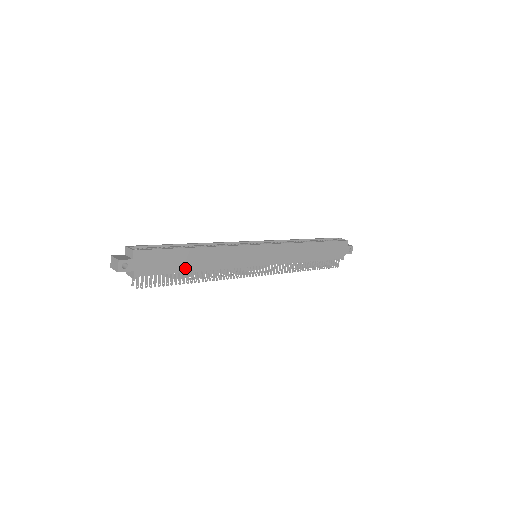
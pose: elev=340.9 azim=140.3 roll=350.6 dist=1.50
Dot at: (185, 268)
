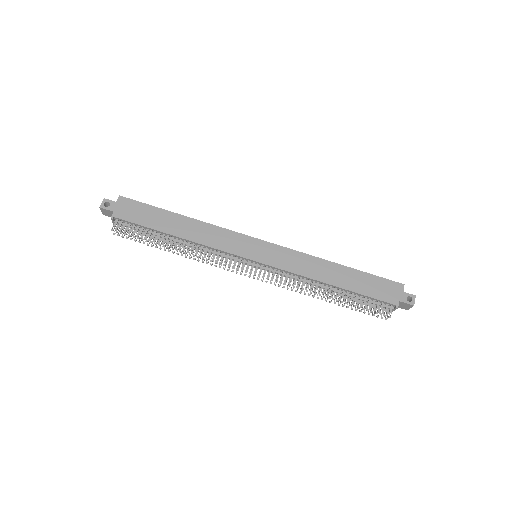
Dot at: (163, 228)
